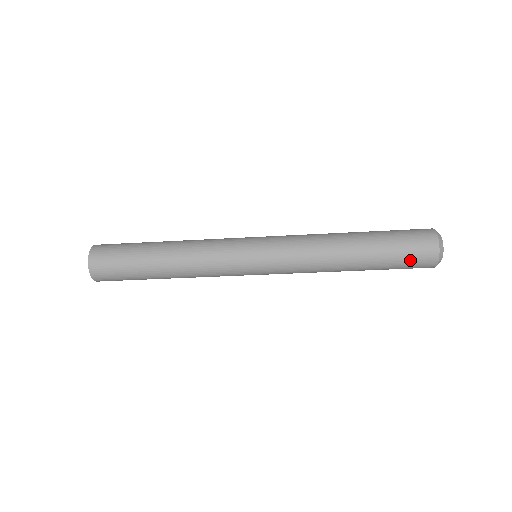
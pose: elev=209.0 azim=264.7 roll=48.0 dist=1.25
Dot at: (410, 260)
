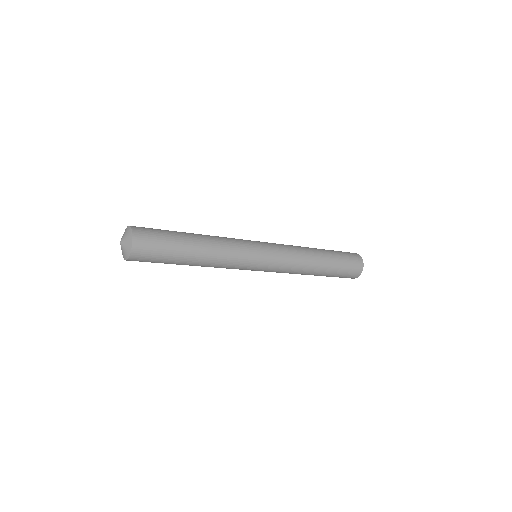
Dot at: (344, 276)
